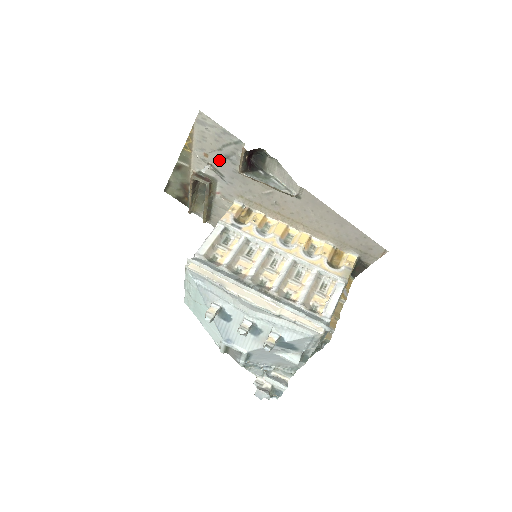
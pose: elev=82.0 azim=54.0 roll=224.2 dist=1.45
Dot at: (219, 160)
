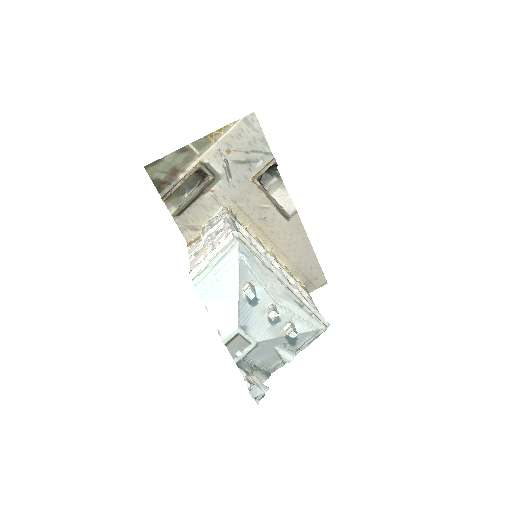
Dot at: (238, 161)
